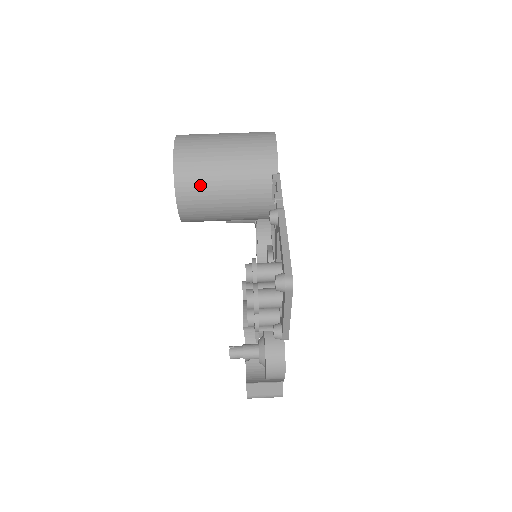
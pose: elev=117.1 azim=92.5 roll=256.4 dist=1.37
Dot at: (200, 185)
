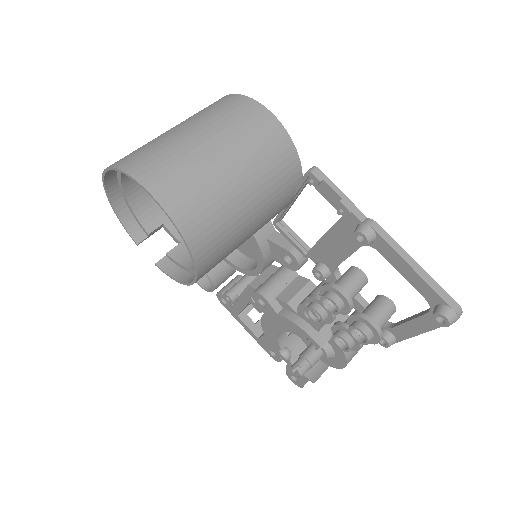
Dot at: (223, 236)
